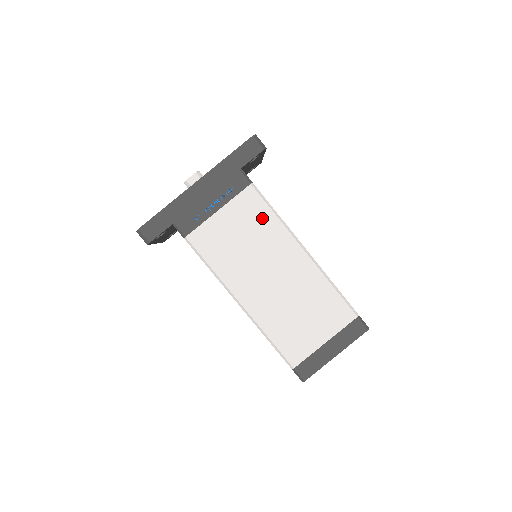
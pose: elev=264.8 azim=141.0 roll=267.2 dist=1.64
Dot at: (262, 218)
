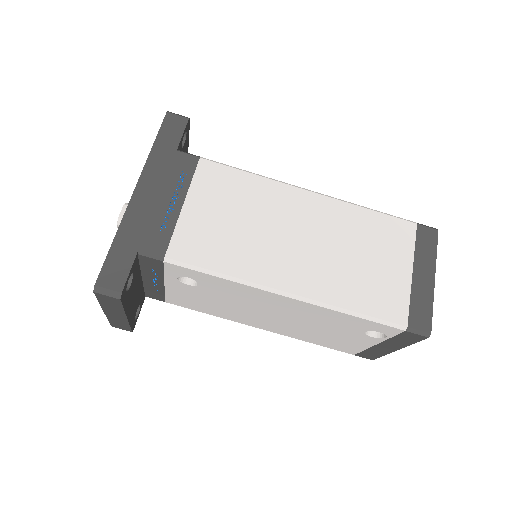
Dot at: (239, 184)
